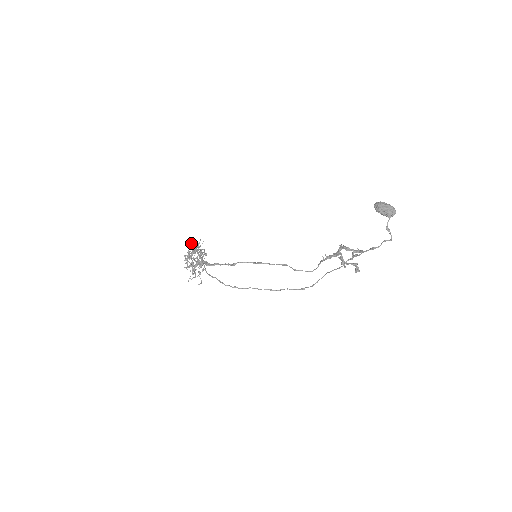
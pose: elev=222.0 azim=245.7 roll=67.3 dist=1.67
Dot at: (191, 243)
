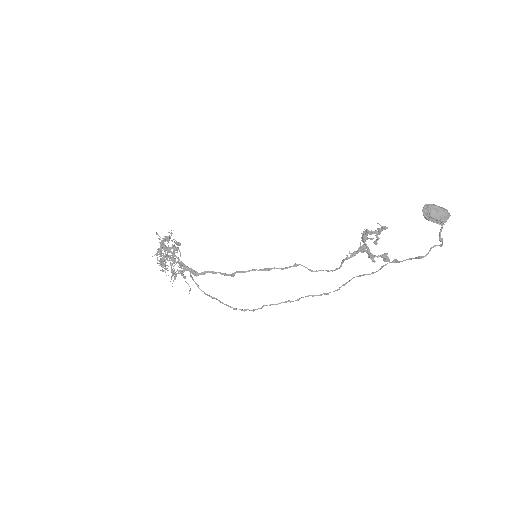
Dot at: occluded
